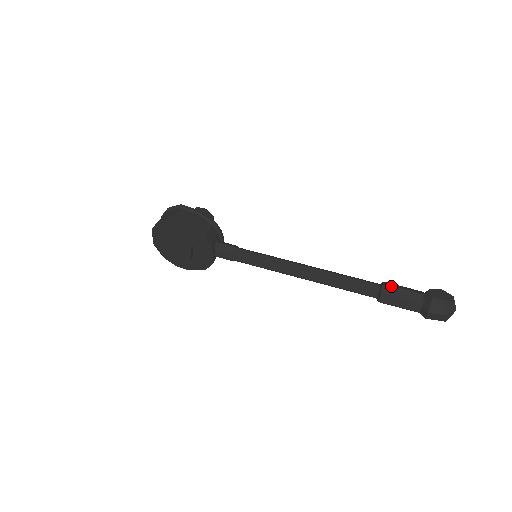
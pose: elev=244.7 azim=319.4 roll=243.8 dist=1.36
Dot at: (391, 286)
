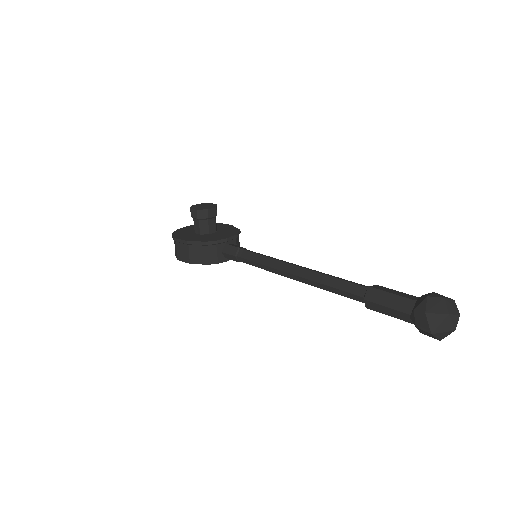
Dot at: (372, 303)
